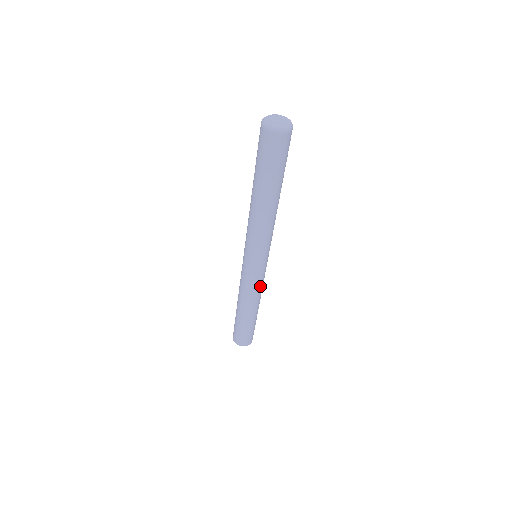
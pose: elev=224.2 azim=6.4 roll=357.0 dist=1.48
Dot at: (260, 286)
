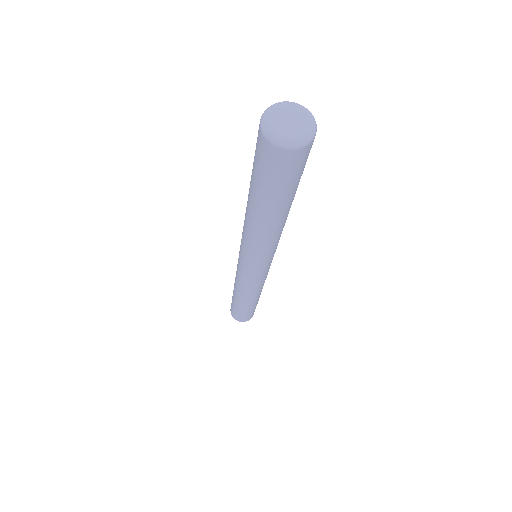
Dot at: (259, 285)
